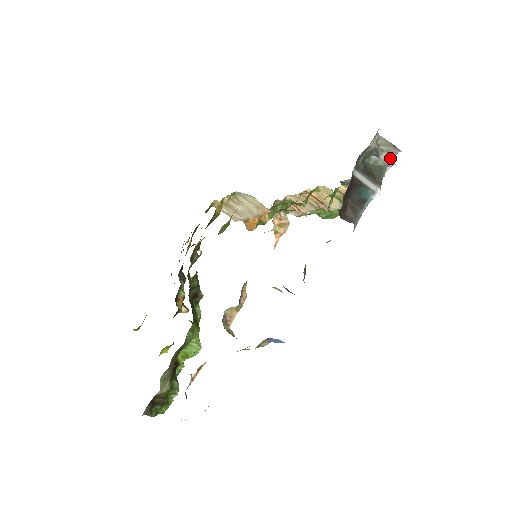
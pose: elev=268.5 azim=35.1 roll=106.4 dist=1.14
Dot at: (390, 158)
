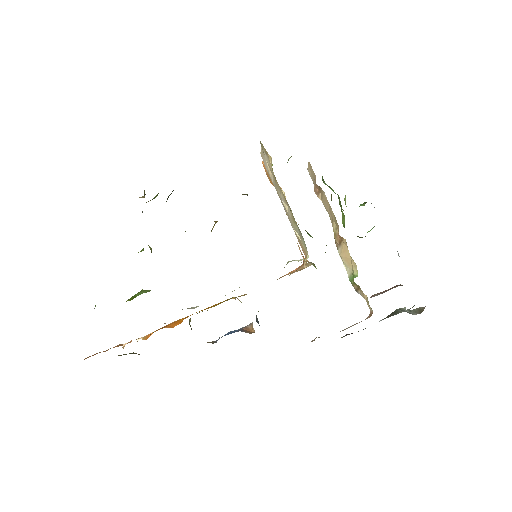
Dot at: (410, 313)
